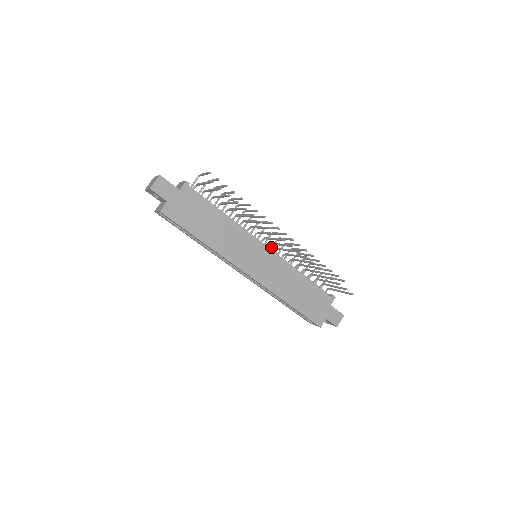
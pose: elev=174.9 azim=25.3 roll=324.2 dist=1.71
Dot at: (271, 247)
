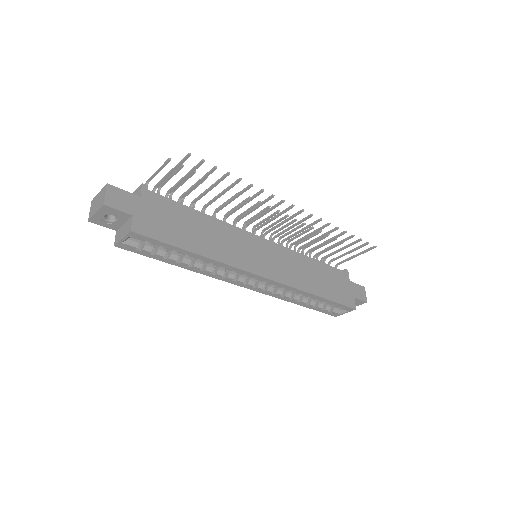
Dot at: occluded
